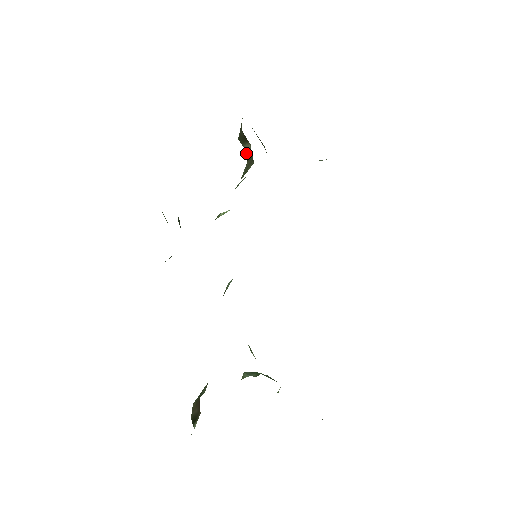
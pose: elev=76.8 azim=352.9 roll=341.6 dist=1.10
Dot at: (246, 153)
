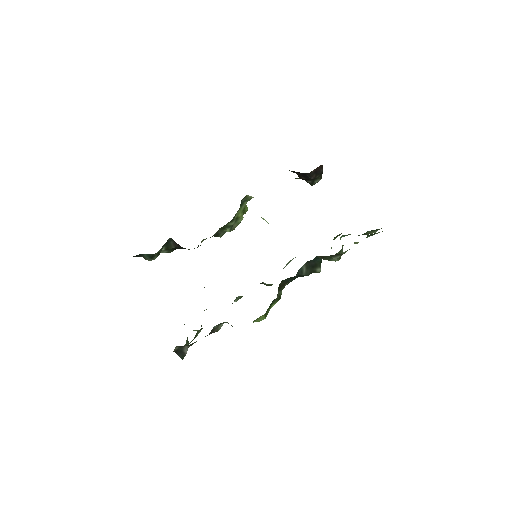
Dot at: occluded
